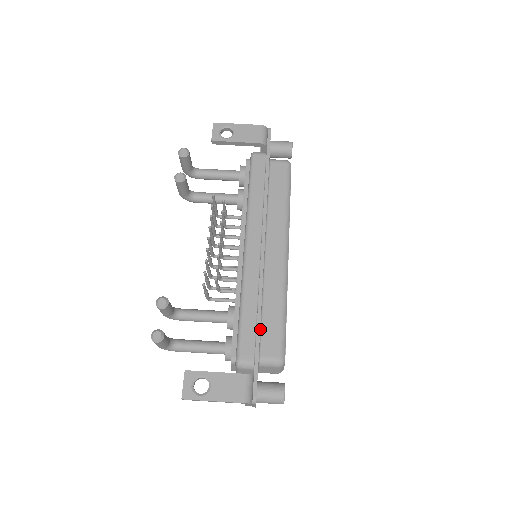
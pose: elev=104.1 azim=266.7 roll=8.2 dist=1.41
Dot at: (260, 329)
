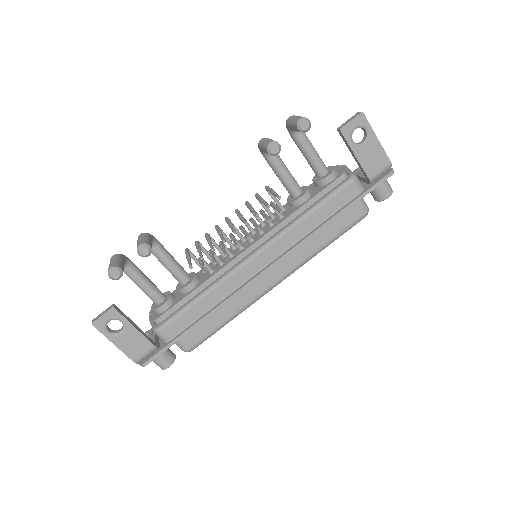
Dot at: occluded
